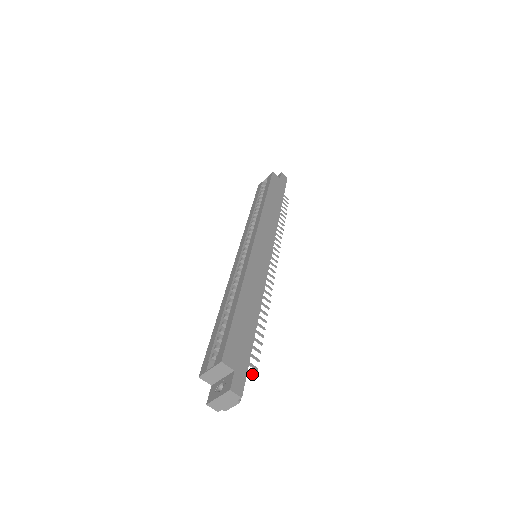
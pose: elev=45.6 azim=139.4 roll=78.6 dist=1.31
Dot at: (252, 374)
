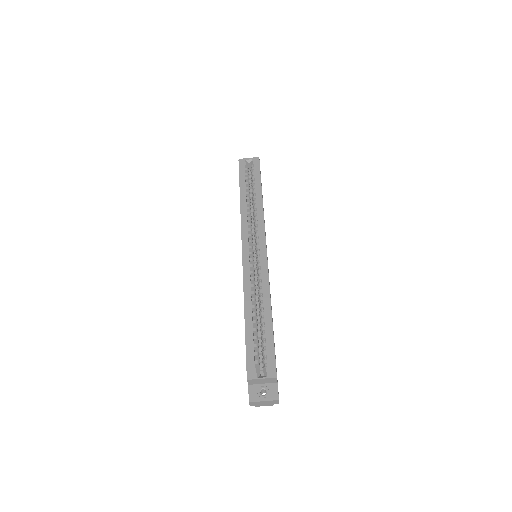
Dot at: occluded
